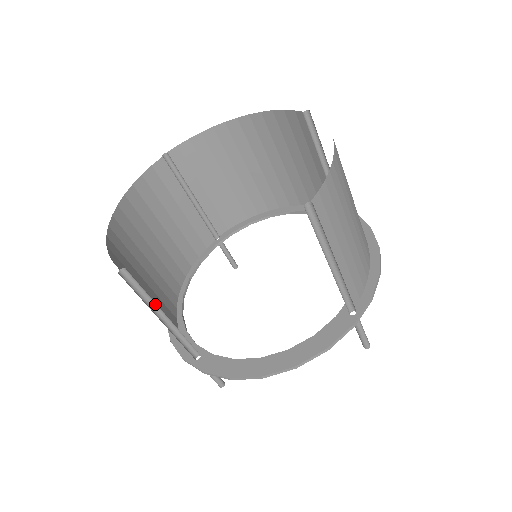
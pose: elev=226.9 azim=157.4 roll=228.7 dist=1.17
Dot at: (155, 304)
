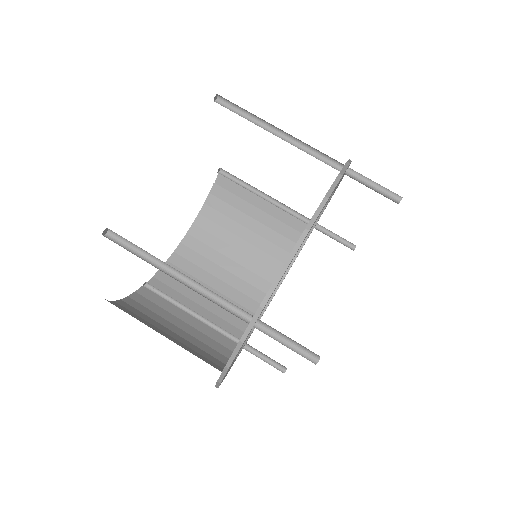
Dot at: (159, 265)
